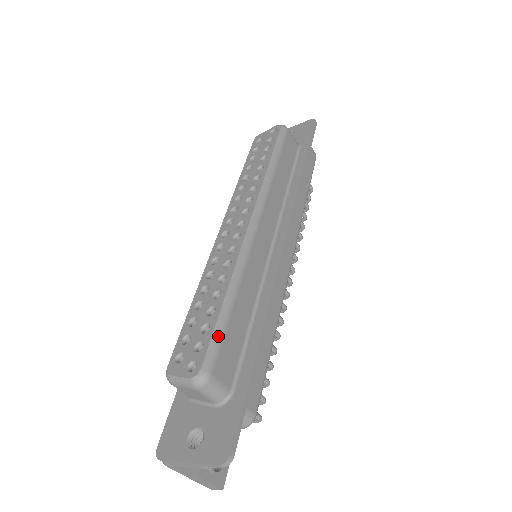
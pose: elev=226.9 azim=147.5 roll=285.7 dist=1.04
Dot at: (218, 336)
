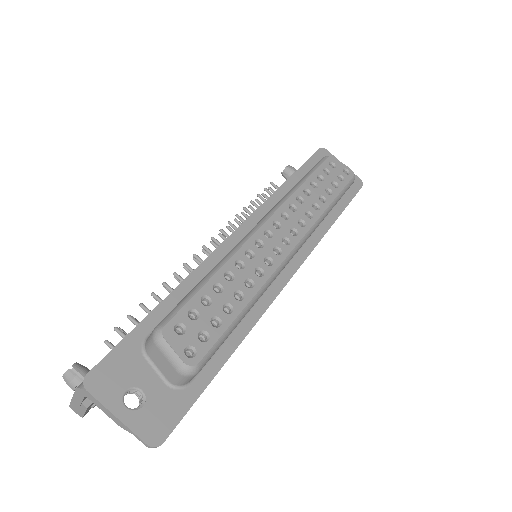
Dot at: (223, 340)
